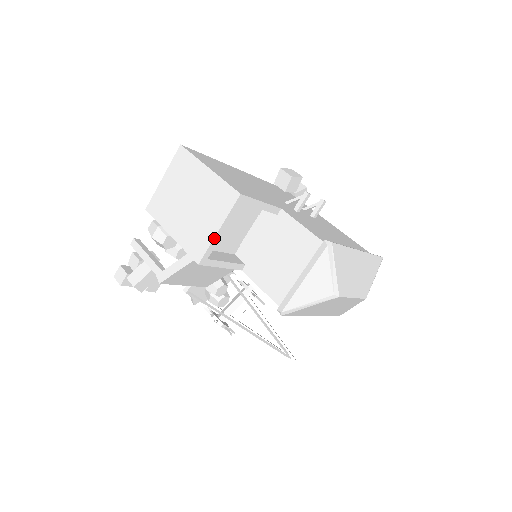
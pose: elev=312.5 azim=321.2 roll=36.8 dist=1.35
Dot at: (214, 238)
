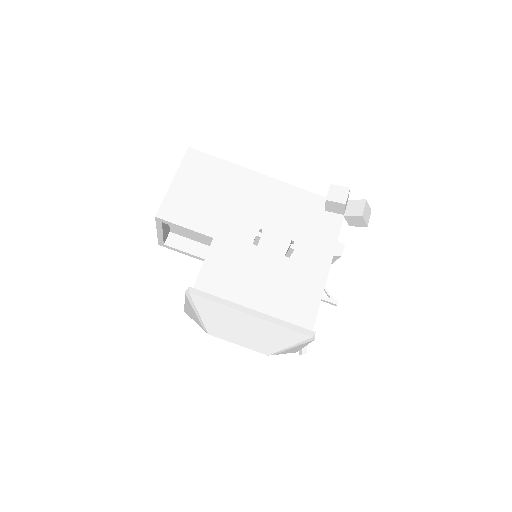
Dot at: (158, 235)
